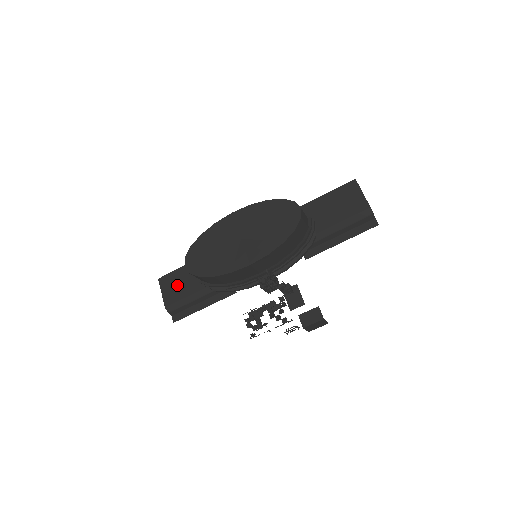
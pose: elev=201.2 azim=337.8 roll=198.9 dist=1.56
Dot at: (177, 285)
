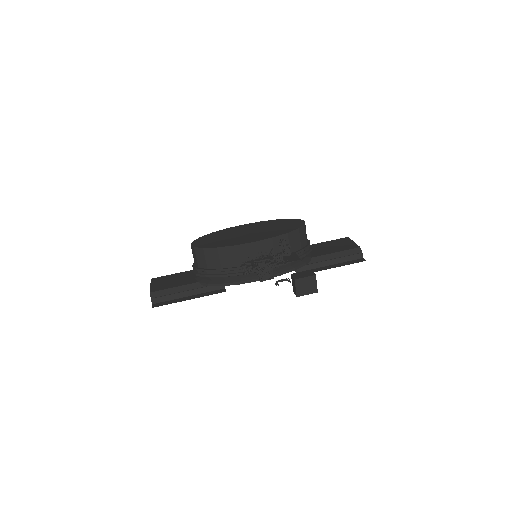
Dot at: (169, 281)
